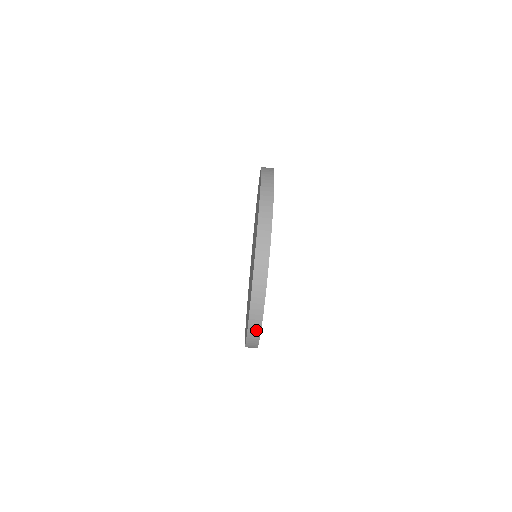
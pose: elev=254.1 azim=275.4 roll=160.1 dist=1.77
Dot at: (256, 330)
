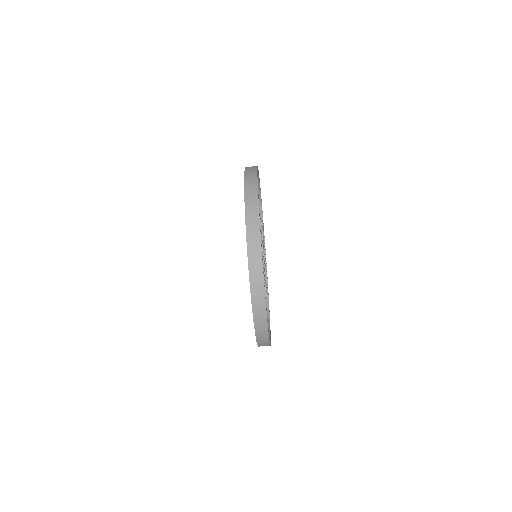
Dot at: (257, 266)
